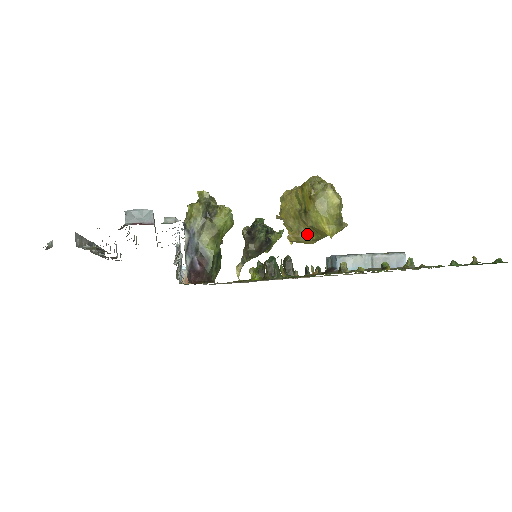
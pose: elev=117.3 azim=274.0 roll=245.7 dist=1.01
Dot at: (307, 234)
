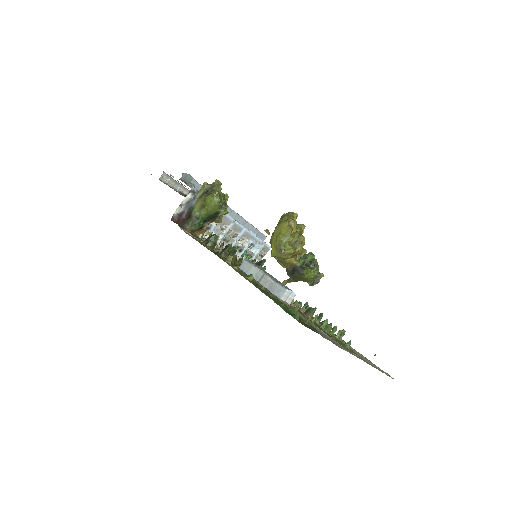
Dot at: occluded
